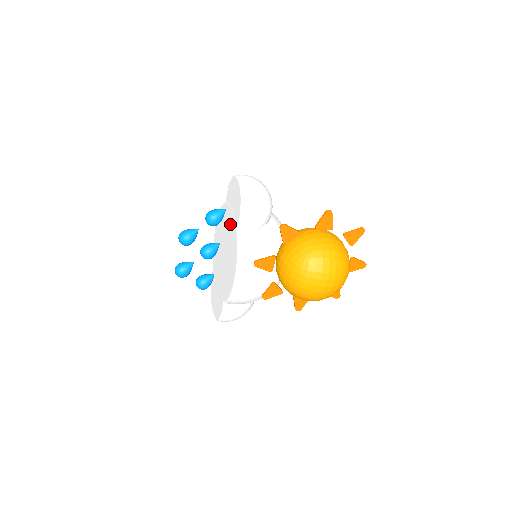
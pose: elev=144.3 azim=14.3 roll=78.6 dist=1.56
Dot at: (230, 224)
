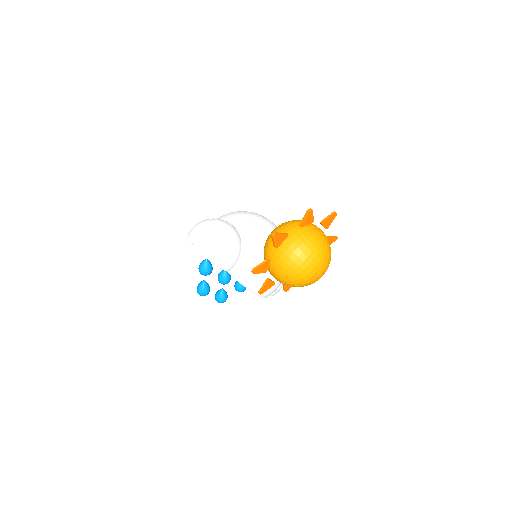
Dot at: occluded
